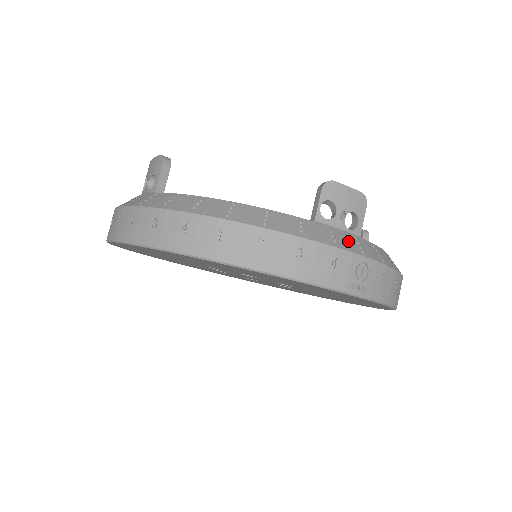
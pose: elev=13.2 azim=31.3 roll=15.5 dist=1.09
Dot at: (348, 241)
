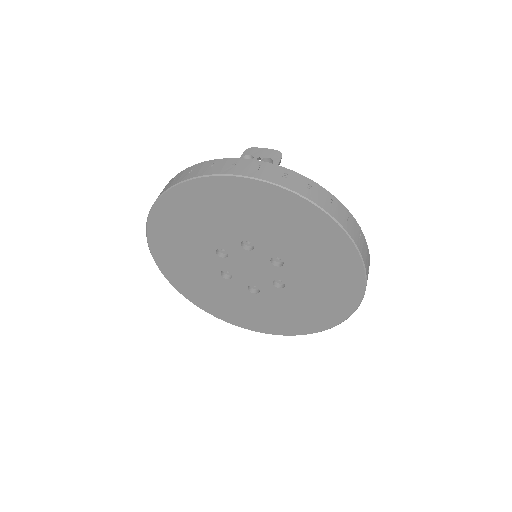
Dot at: occluded
